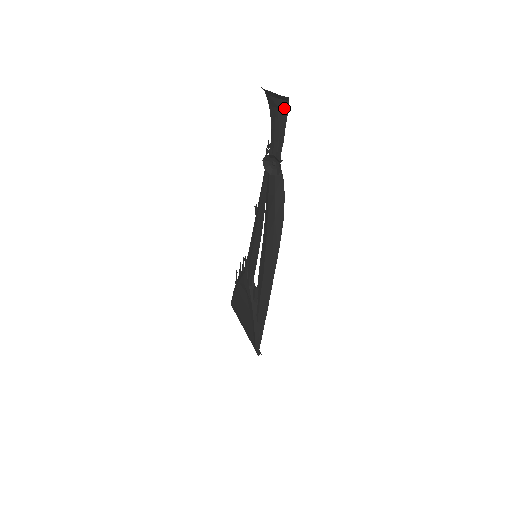
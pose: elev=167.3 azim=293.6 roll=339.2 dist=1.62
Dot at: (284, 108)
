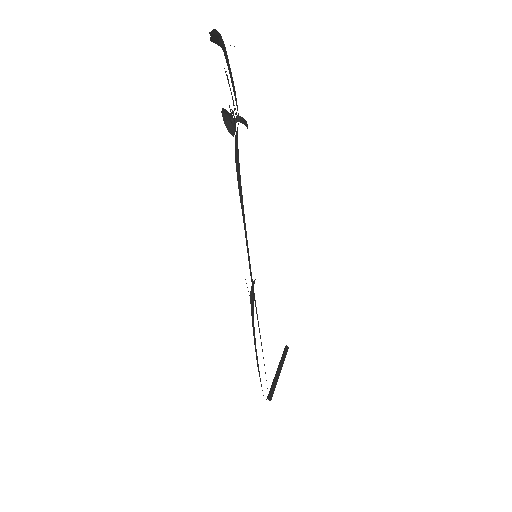
Dot at: (224, 48)
